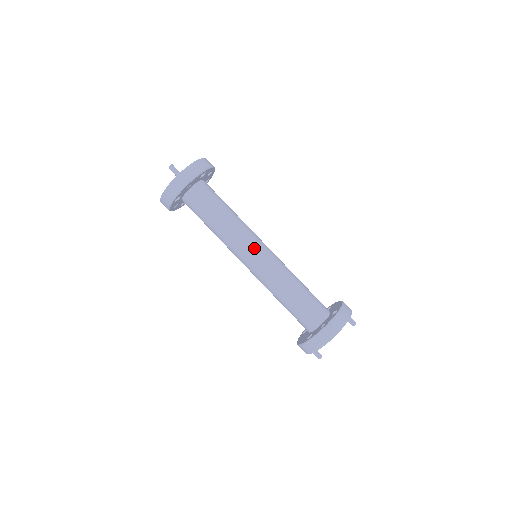
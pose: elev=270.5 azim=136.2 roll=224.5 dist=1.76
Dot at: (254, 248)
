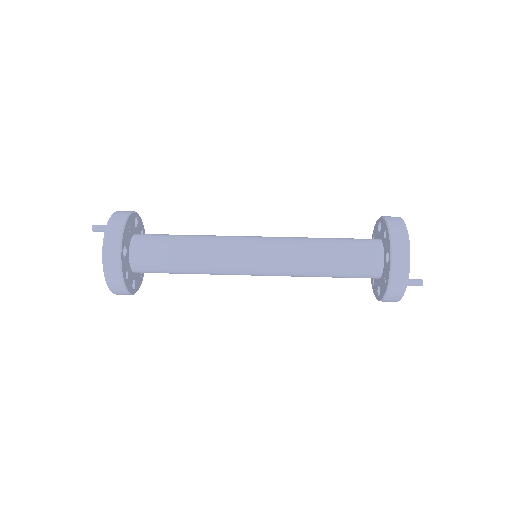
Dot at: (247, 238)
